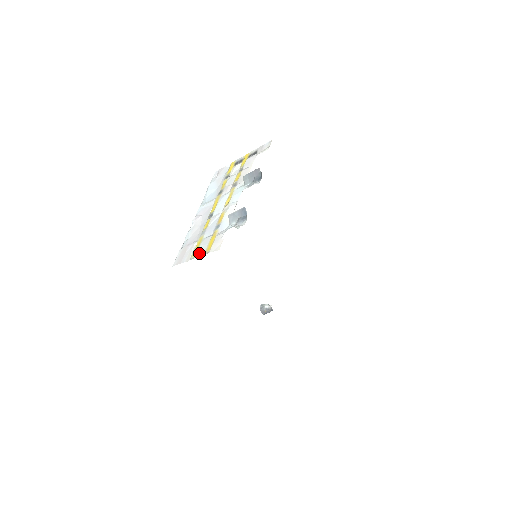
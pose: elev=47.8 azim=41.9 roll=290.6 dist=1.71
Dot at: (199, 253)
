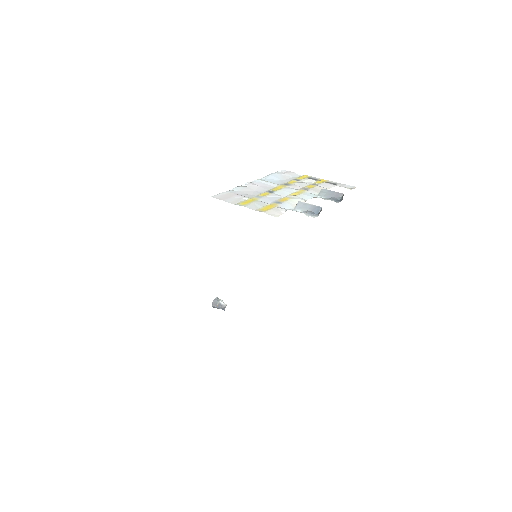
Dot at: (251, 206)
